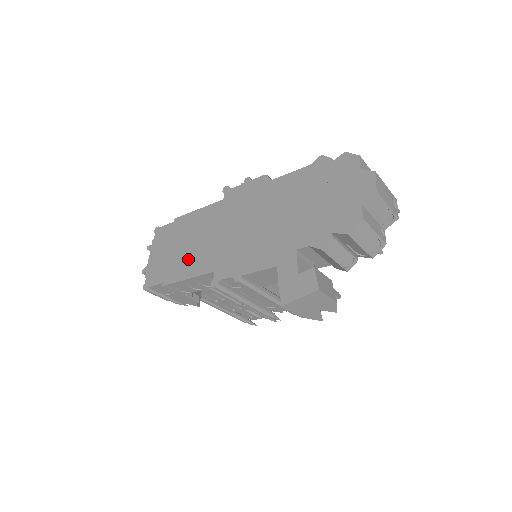
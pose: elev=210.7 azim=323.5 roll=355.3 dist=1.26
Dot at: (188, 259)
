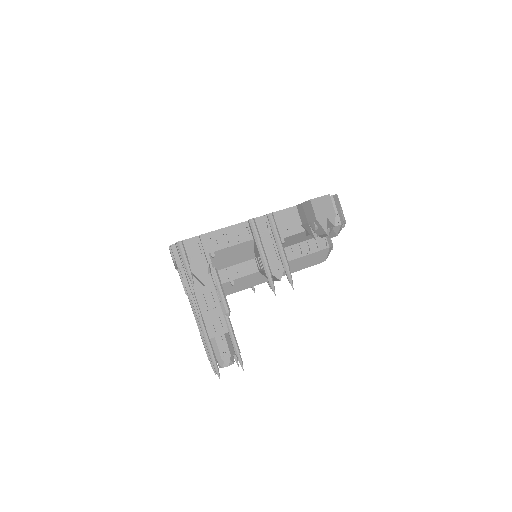
Dot at: occluded
